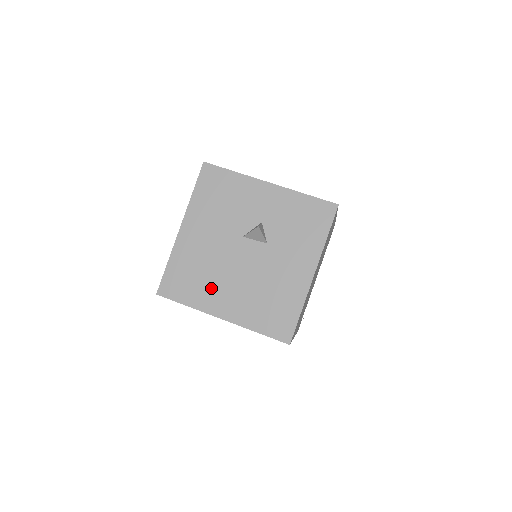
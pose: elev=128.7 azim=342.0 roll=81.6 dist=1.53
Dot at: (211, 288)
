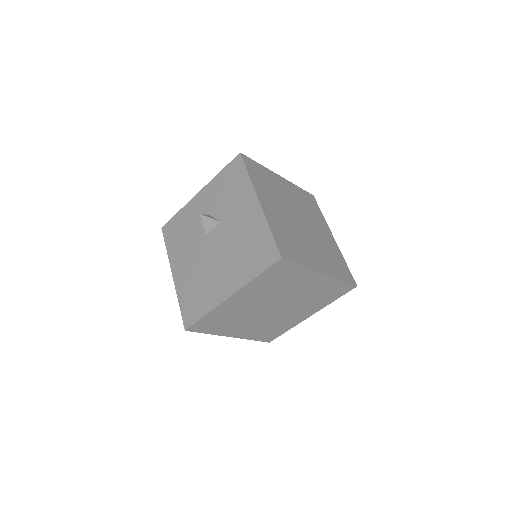
Dot at: (211, 286)
